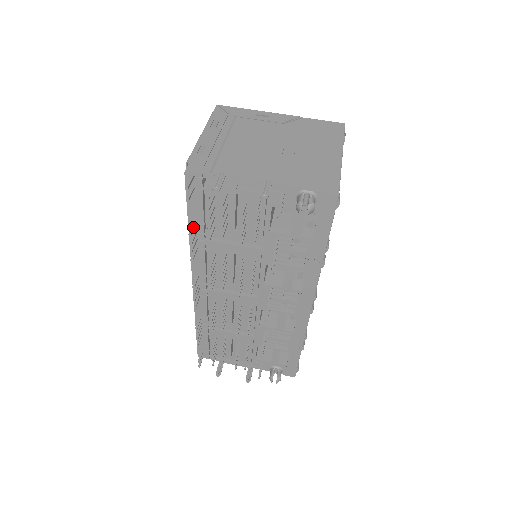
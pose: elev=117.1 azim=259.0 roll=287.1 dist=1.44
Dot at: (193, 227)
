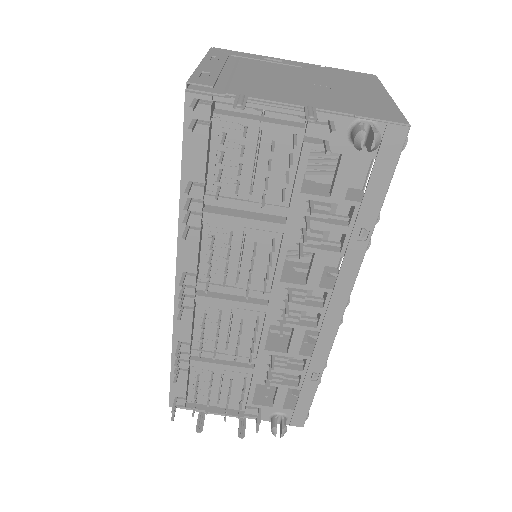
Dot at: (189, 186)
